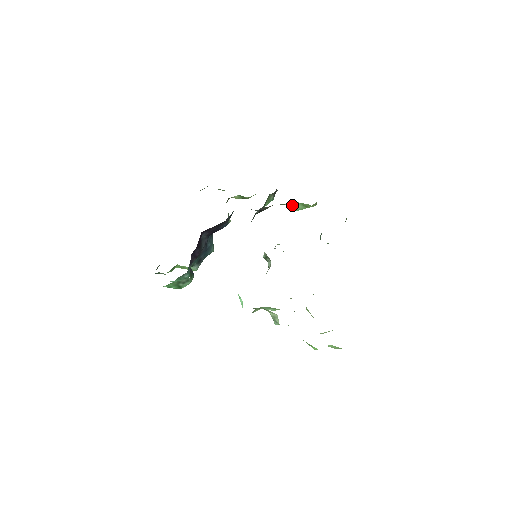
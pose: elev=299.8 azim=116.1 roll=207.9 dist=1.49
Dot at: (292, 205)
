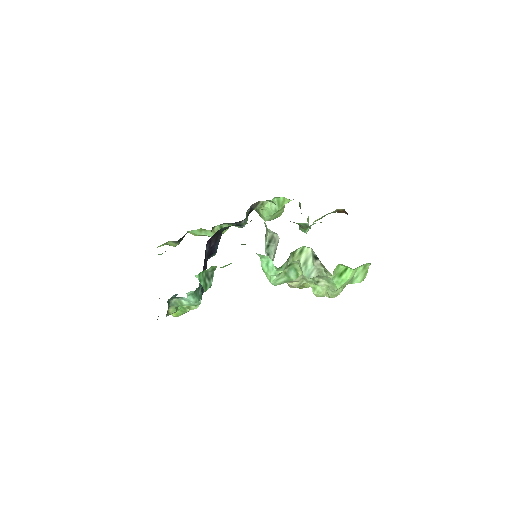
Dot at: (271, 205)
